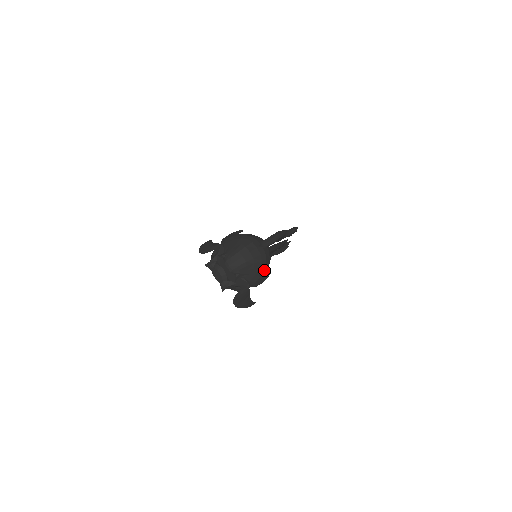
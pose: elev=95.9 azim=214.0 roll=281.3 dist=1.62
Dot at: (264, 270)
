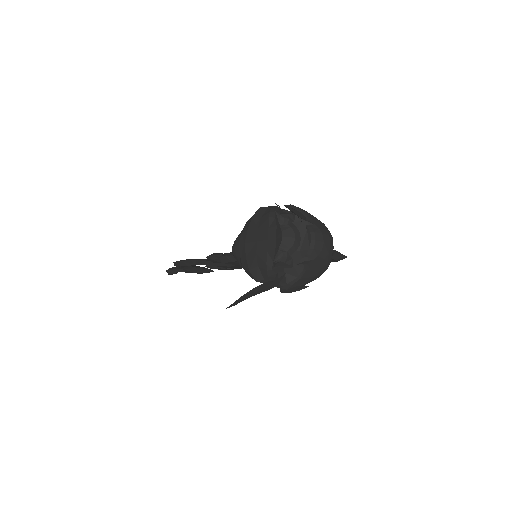
Dot at: (312, 280)
